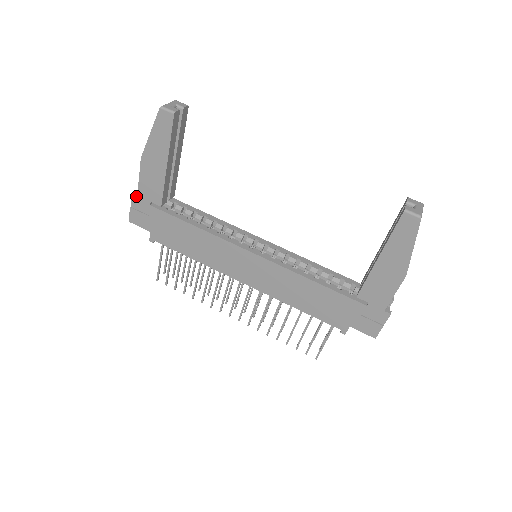
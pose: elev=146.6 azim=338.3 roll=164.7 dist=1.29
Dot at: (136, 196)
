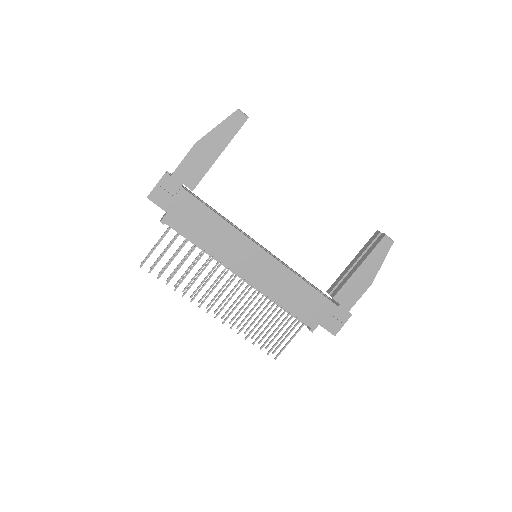
Dot at: (170, 175)
